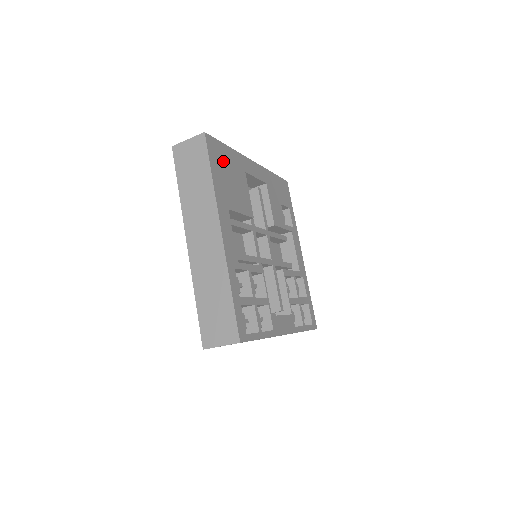
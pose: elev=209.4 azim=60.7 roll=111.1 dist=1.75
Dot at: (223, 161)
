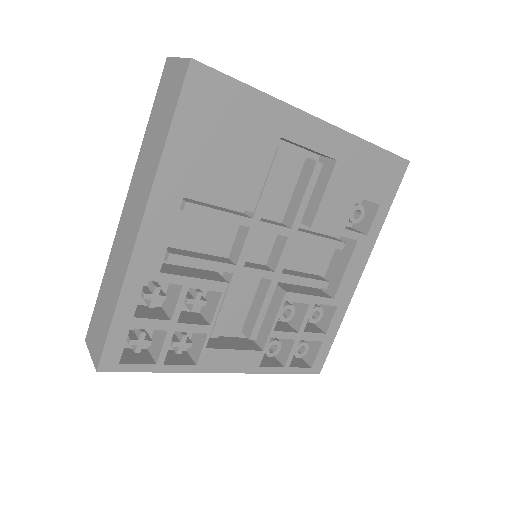
Dot at: (220, 114)
